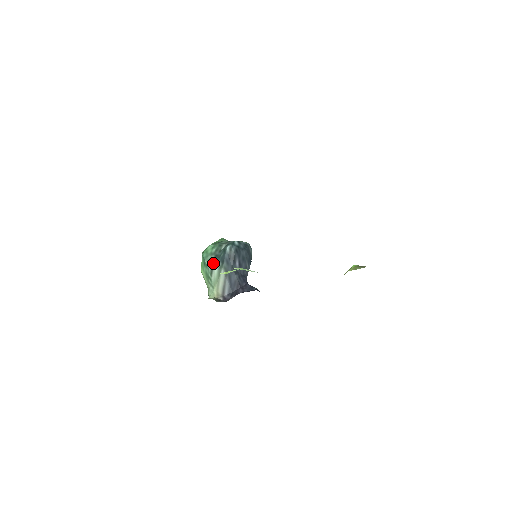
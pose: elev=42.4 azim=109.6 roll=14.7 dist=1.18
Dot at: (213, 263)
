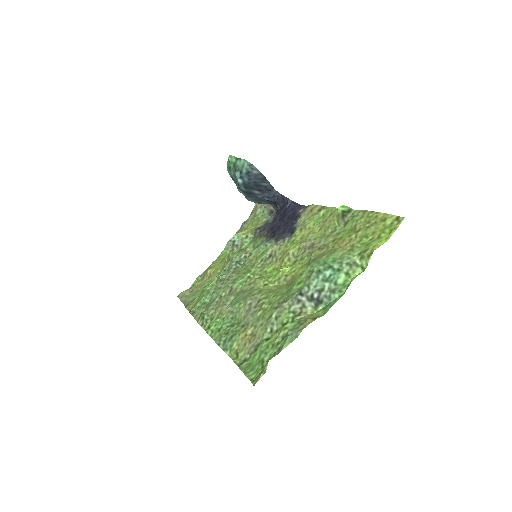
Dot at: occluded
